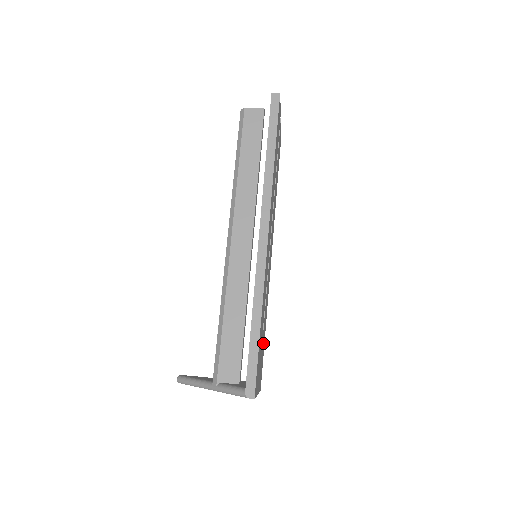
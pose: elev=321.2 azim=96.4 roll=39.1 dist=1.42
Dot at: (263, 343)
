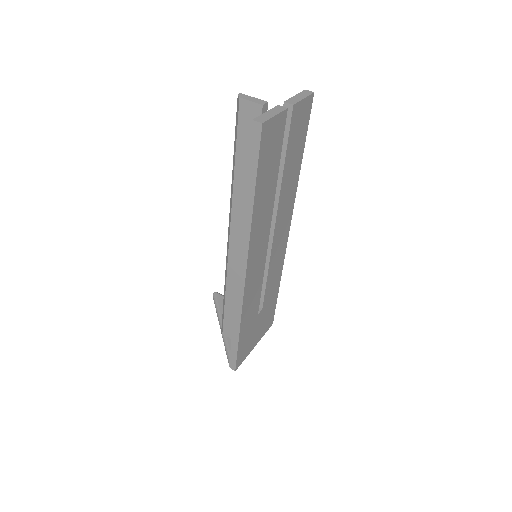
Dot at: (269, 306)
